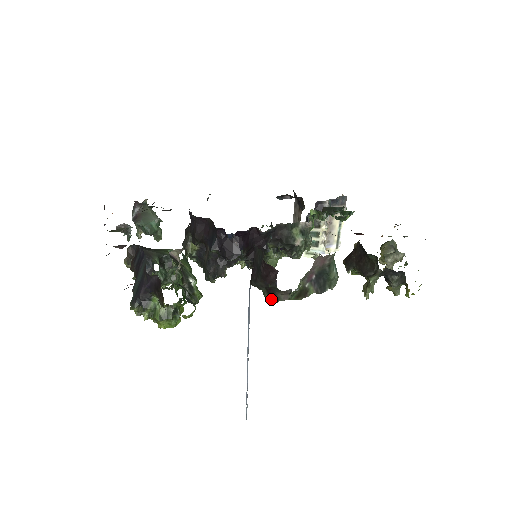
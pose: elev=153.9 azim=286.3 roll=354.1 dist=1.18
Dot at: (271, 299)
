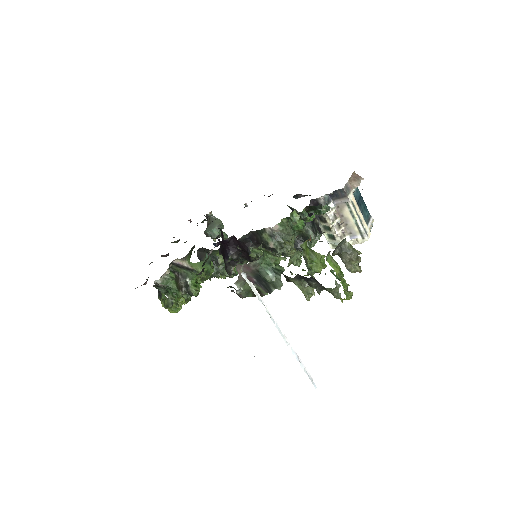
Dot at: occluded
